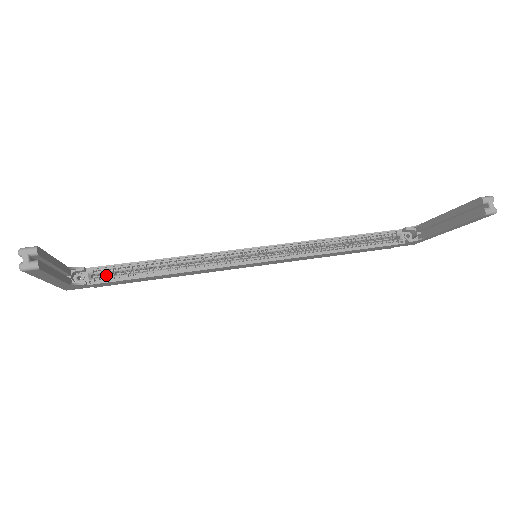
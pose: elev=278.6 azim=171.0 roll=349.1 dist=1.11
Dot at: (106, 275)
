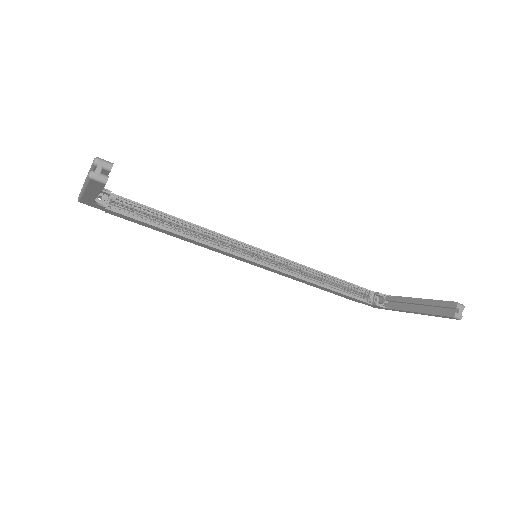
Dot at: (124, 207)
